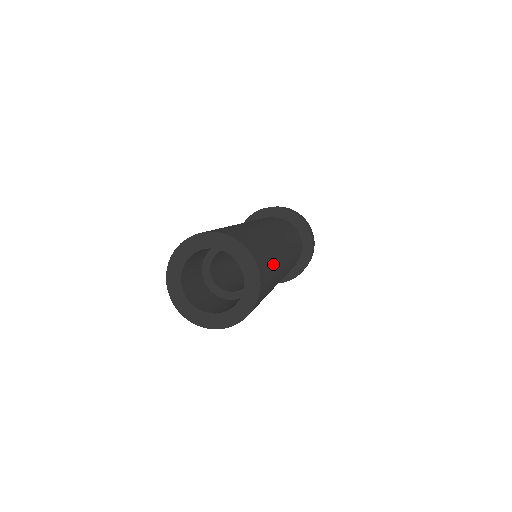
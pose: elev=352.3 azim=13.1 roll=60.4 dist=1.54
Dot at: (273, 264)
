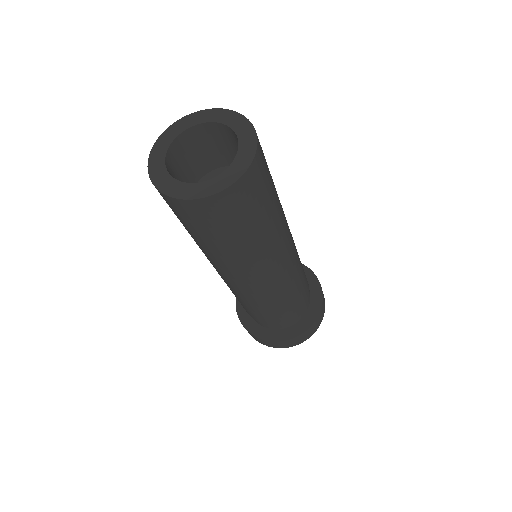
Dot at: (267, 214)
